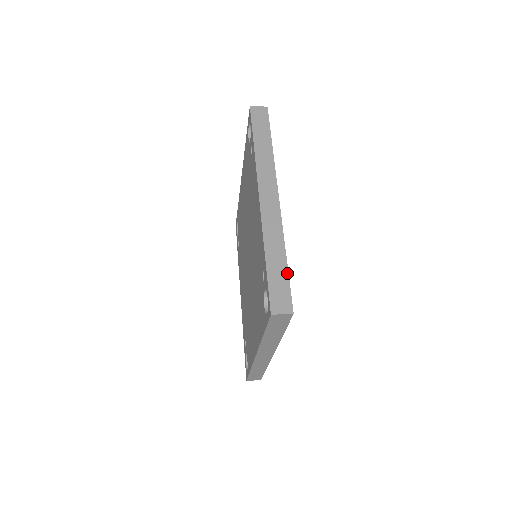
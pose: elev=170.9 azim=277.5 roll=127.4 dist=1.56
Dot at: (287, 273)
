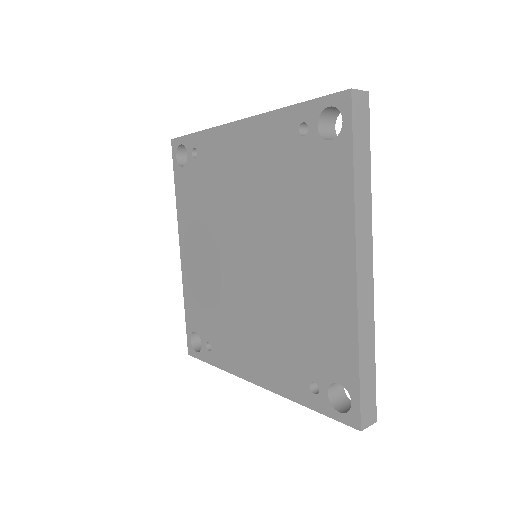
Dot at: occluded
